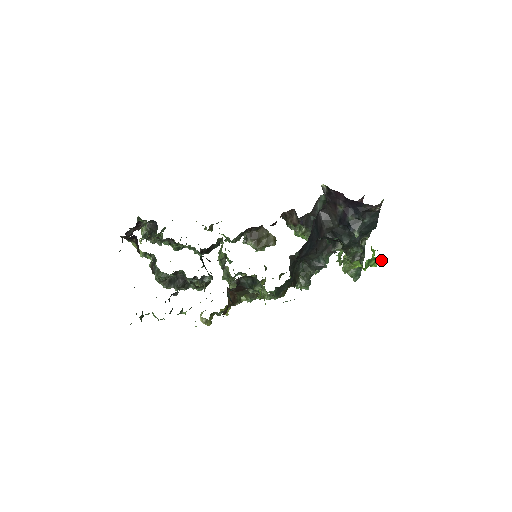
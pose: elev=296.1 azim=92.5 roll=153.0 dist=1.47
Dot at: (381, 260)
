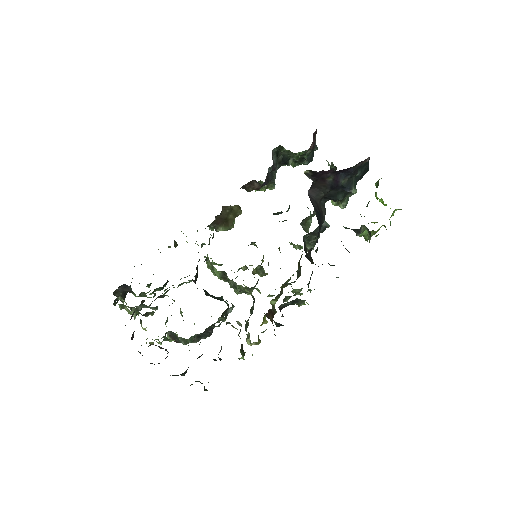
Dot at: occluded
